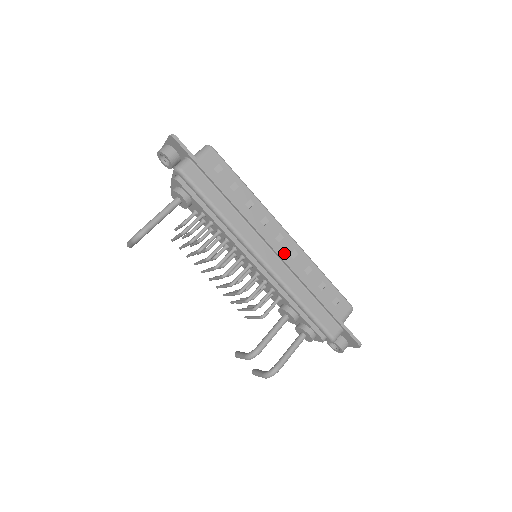
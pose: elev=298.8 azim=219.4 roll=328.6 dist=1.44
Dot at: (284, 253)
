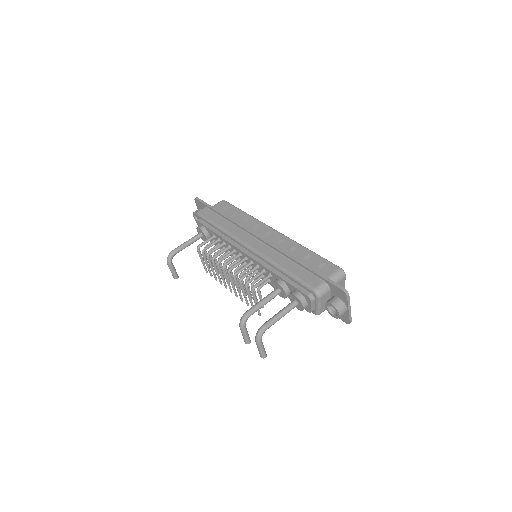
Dot at: (271, 242)
